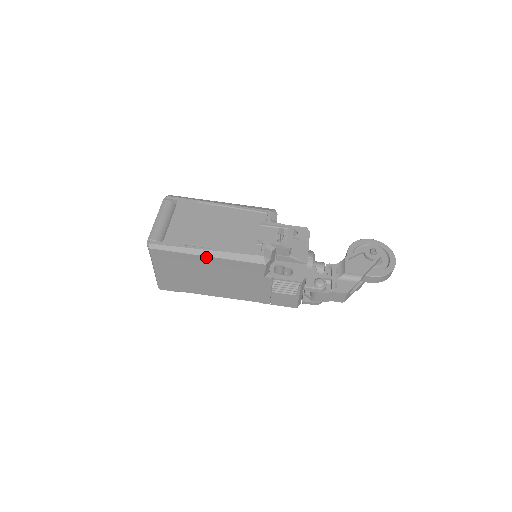
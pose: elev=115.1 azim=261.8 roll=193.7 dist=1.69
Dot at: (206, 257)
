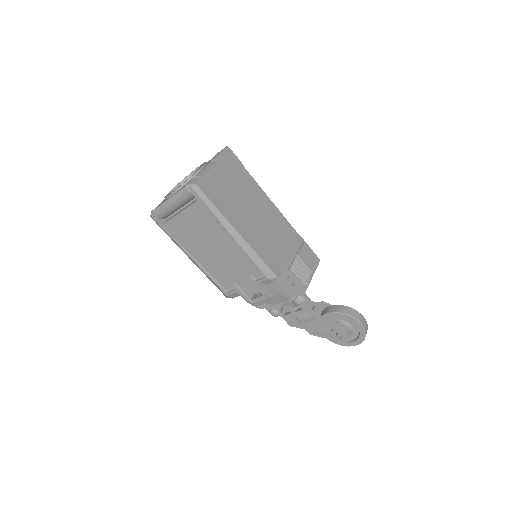
Dot at: occluded
